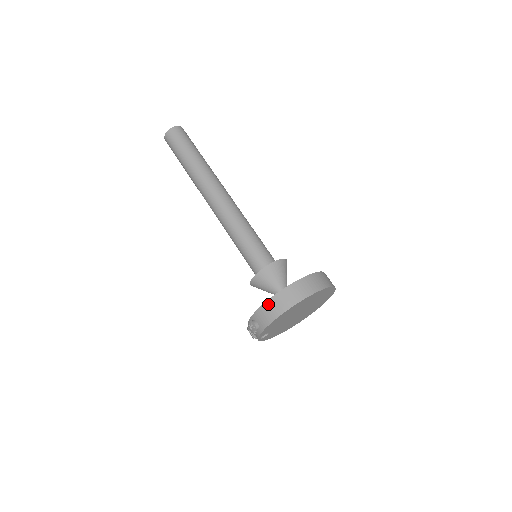
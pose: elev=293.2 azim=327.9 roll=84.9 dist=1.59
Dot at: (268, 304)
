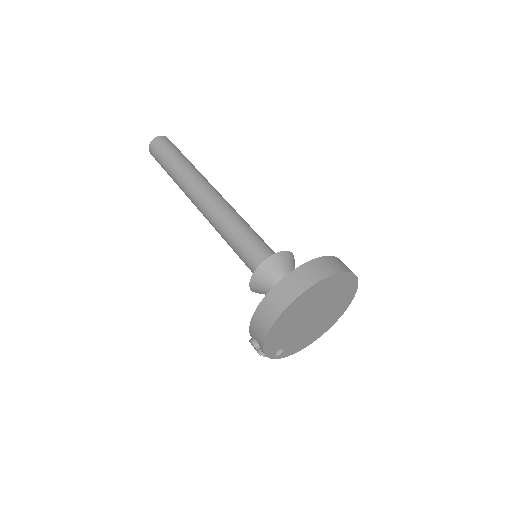
Dot at: (256, 317)
